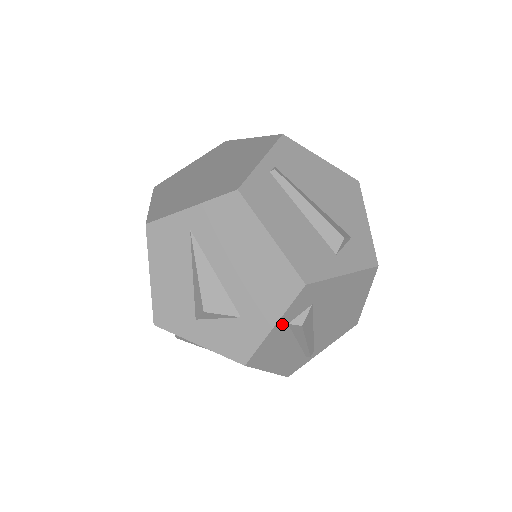
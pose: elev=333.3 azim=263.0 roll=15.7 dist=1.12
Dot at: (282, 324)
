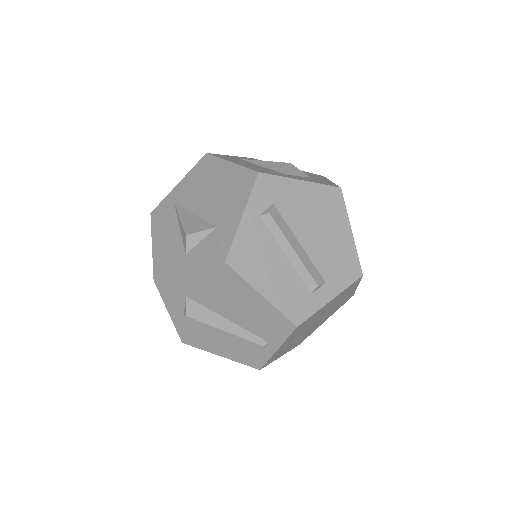
Dot at: occluded
